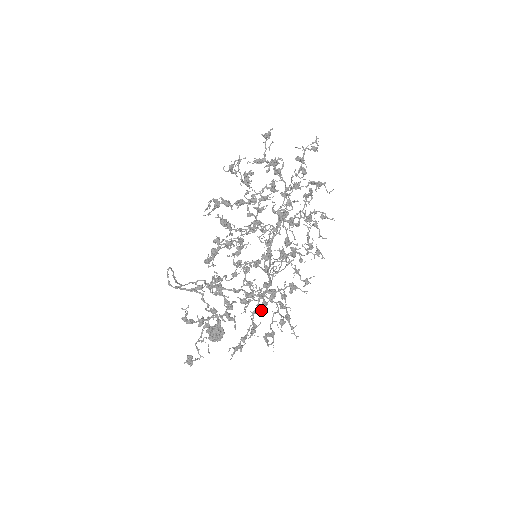
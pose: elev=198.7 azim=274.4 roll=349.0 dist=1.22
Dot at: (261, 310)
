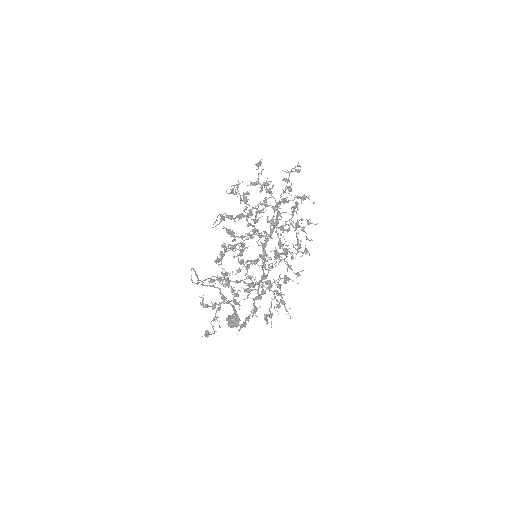
Dot at: (260, 296)
